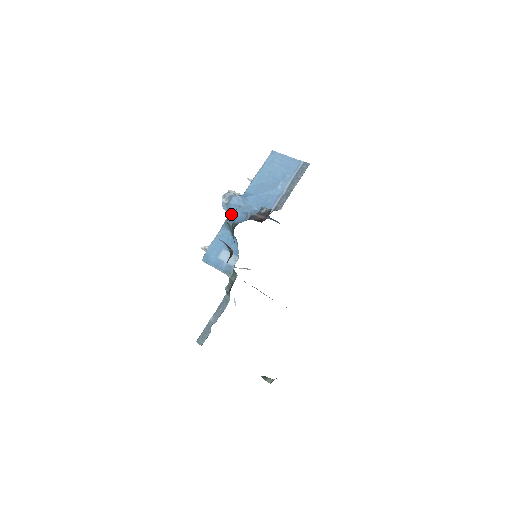
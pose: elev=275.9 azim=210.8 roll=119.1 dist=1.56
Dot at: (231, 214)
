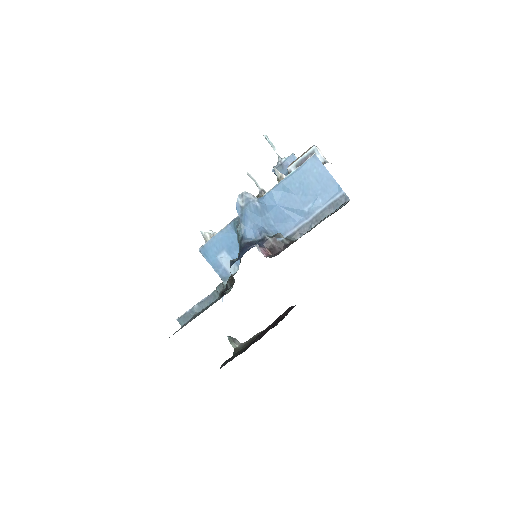
Dot at: (244, 222)
